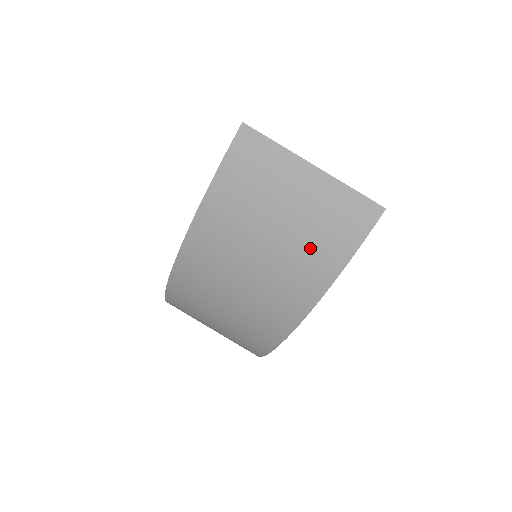
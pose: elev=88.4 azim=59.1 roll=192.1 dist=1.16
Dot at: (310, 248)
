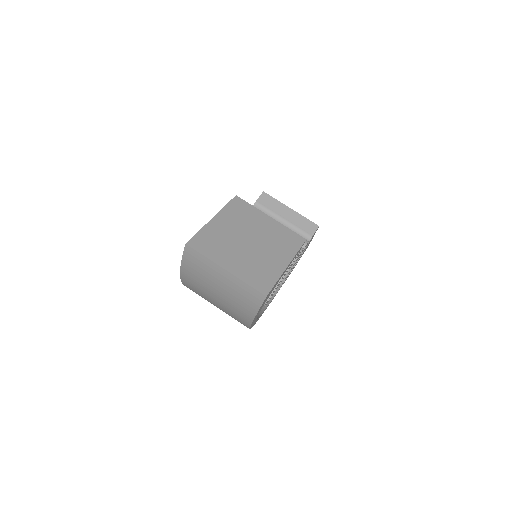
Dot at: (236, 304)
